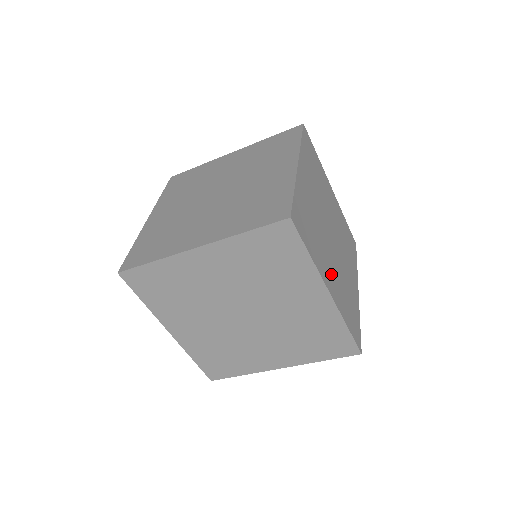
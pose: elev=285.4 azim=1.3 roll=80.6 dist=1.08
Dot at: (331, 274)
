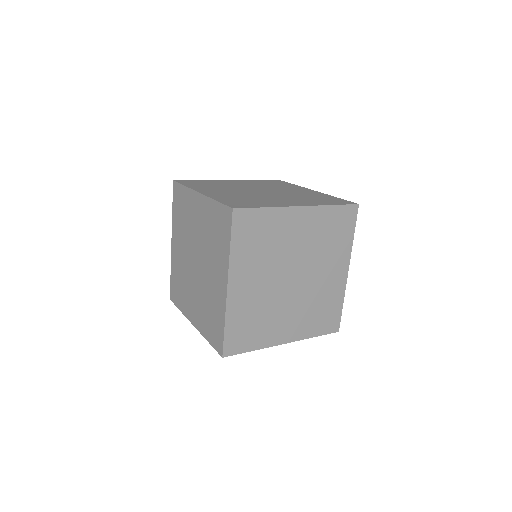
Dot at: (249, 285)
